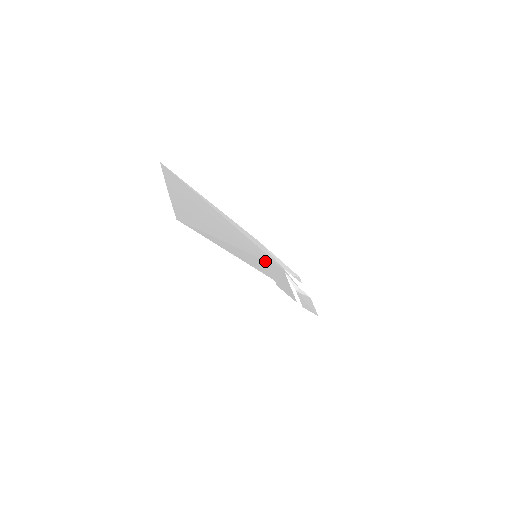
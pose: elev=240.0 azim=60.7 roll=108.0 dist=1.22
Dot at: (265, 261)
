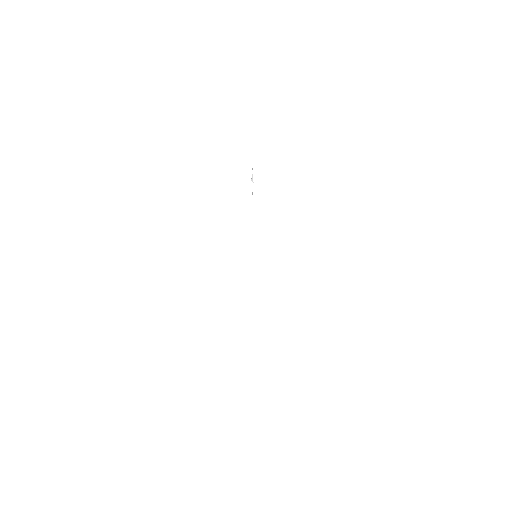
Dot at: occluded
